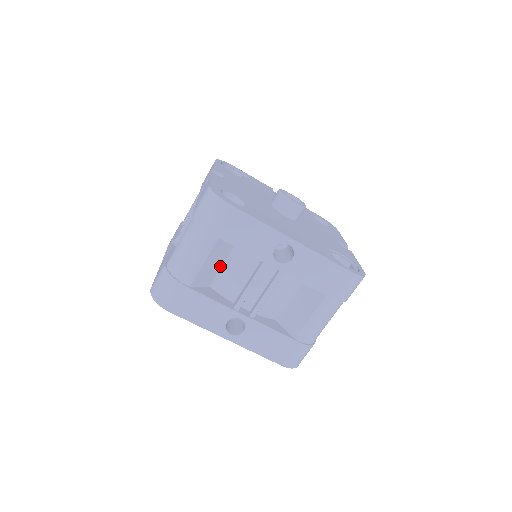
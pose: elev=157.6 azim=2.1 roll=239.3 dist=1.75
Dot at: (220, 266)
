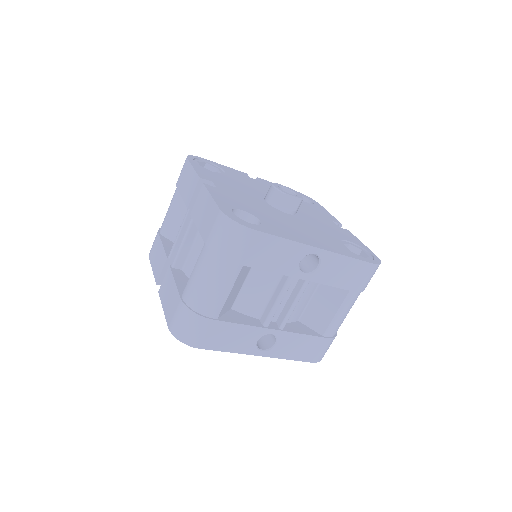
Dot at: (240, 287)
